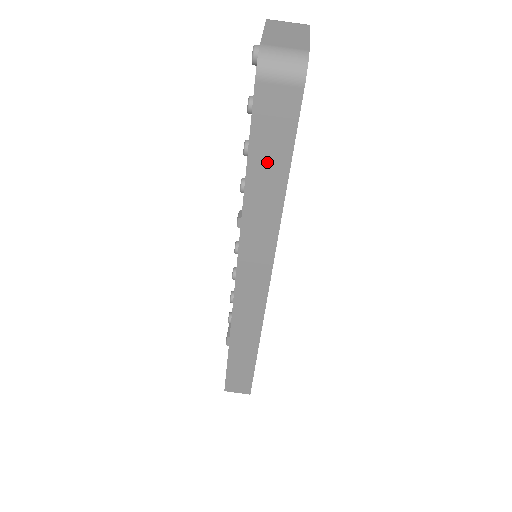
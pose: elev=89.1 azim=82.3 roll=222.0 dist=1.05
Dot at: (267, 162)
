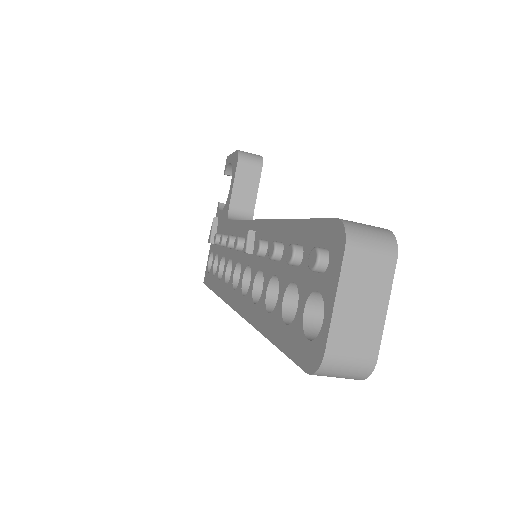
Dot at: occluded
